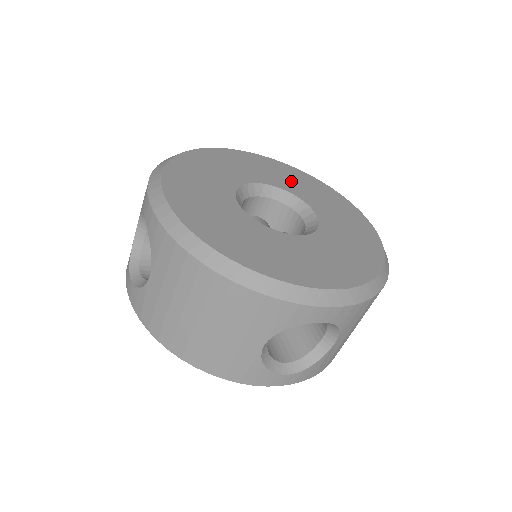
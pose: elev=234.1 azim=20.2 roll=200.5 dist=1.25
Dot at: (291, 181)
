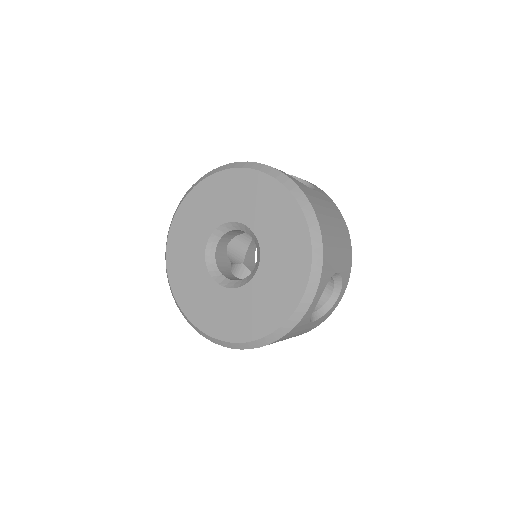
Dot at: (212, 208)
